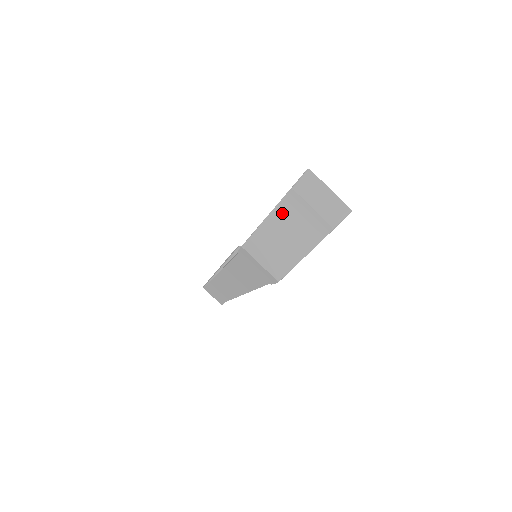
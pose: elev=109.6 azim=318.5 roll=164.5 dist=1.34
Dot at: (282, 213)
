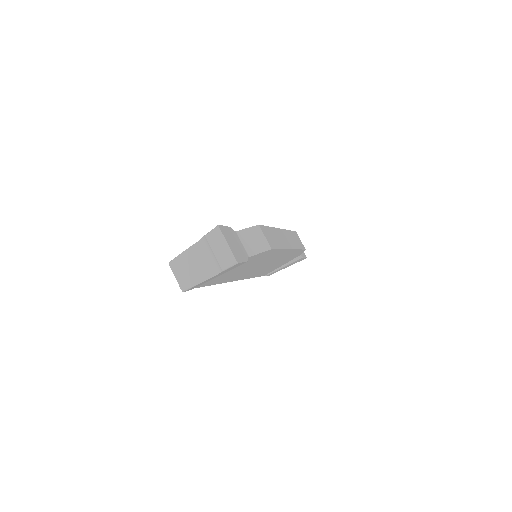
Dot at: (198, 249)
